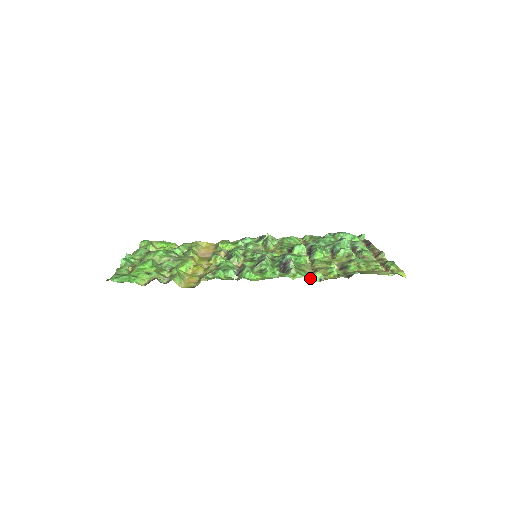
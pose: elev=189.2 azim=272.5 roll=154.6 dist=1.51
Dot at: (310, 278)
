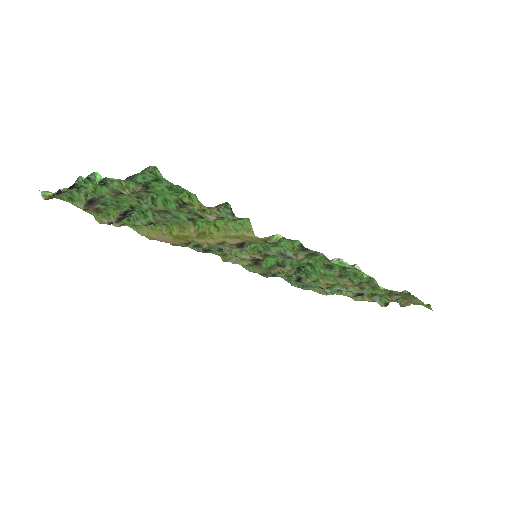
Dot at: (376, 281)
